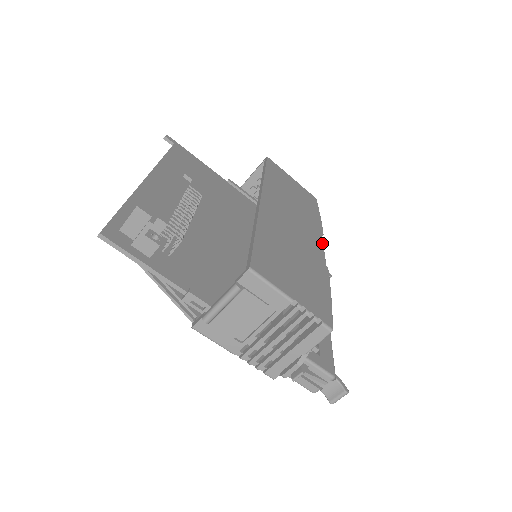
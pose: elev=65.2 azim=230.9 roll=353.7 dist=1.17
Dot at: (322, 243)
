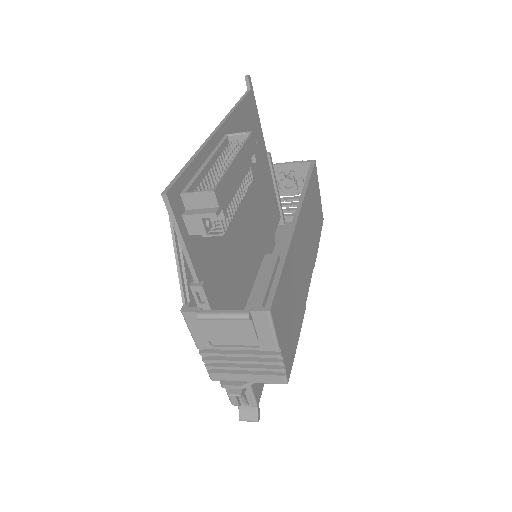
Dot at: occluded
